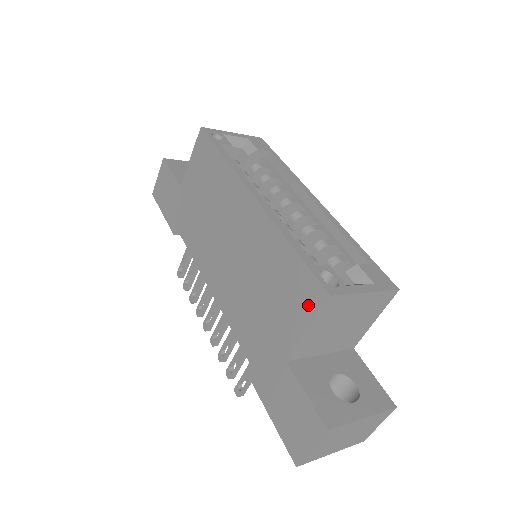
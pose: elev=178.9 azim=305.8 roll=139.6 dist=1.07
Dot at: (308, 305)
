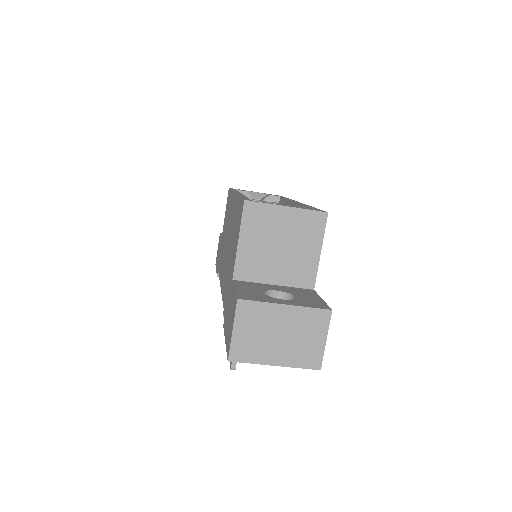
Dot at: (239, 222)
